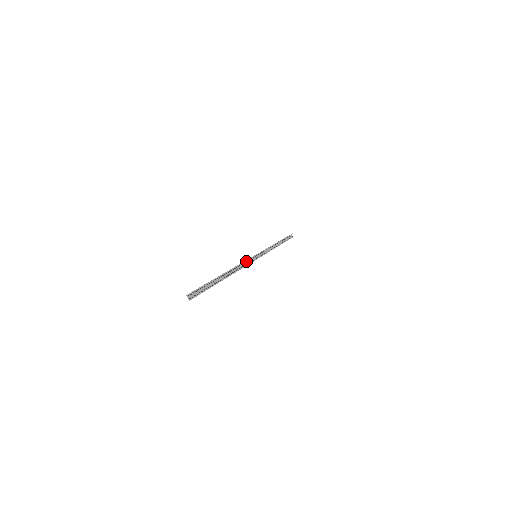
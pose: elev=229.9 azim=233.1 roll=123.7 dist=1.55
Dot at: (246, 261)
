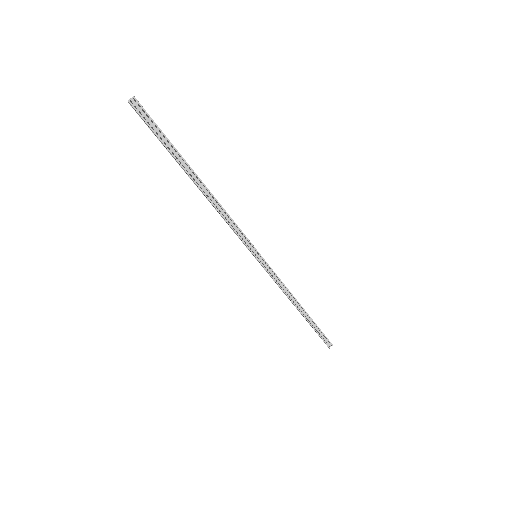
Dot at: (238, 236)
